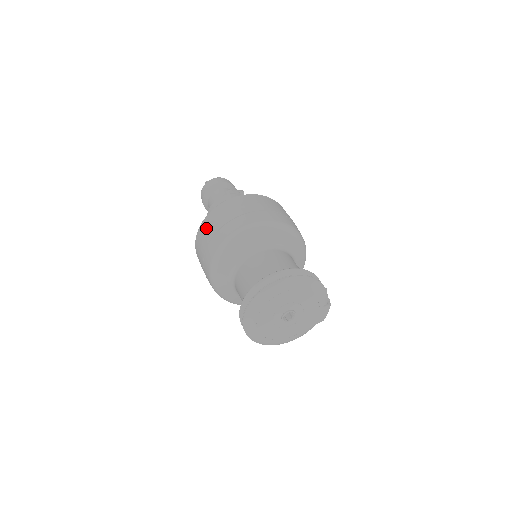
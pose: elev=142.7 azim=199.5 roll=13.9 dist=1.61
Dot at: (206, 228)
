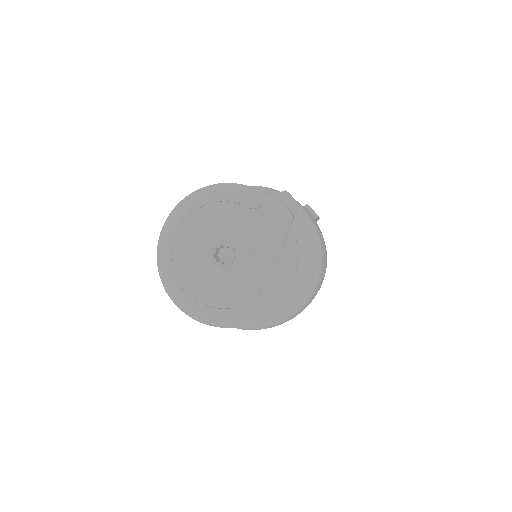
Dot at: occluded
